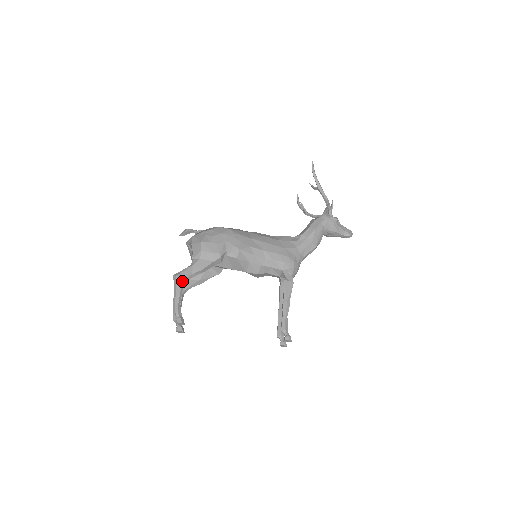
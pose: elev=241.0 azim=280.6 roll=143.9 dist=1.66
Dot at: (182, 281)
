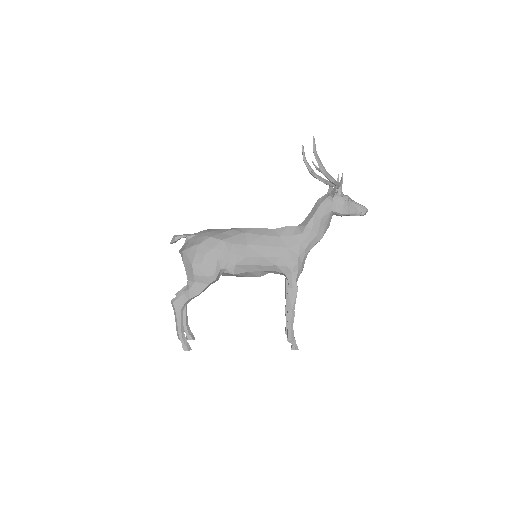
Dot at: (181, 308)
